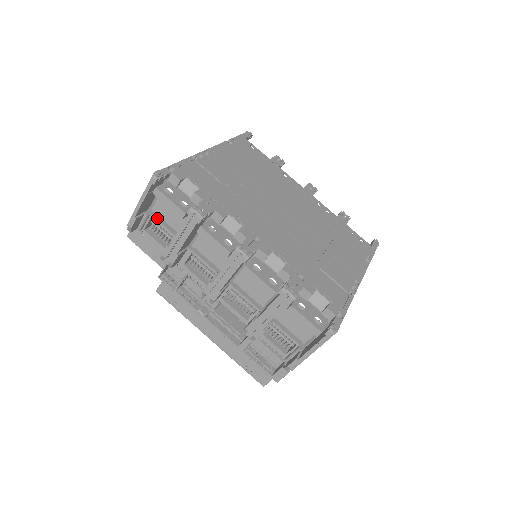
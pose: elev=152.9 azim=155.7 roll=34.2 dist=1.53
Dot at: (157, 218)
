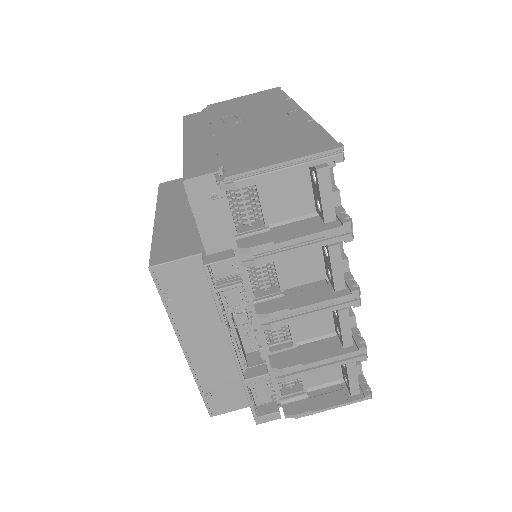
Dot at: (261, 187)
